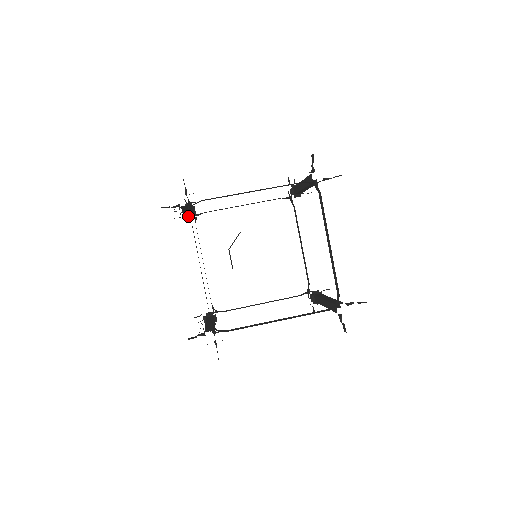
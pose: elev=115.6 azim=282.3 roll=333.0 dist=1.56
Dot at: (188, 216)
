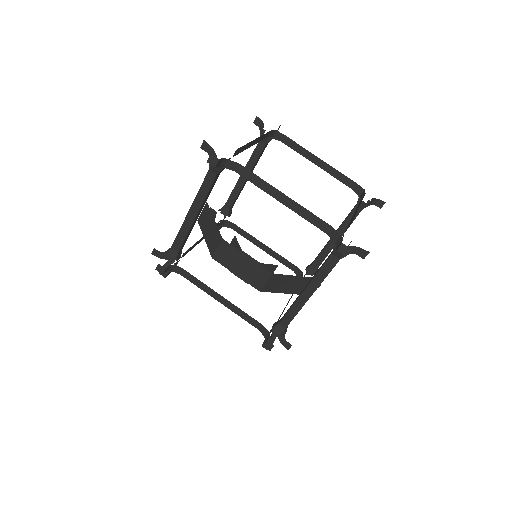
Dot at: (177, 258)
